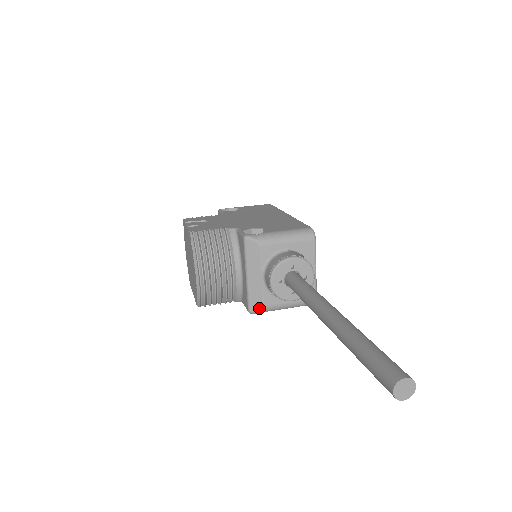
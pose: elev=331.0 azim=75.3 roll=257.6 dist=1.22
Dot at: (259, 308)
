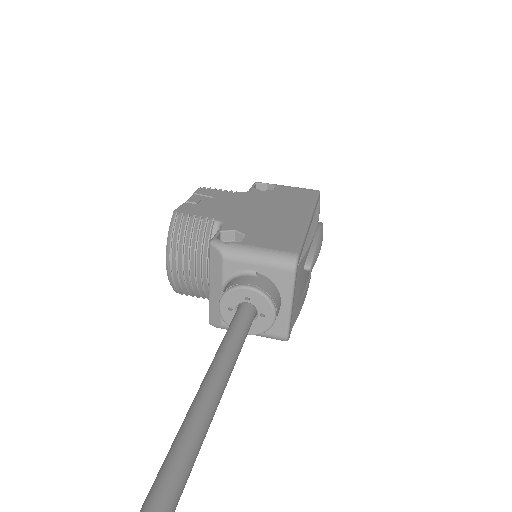
Dot at: (217, 324)
